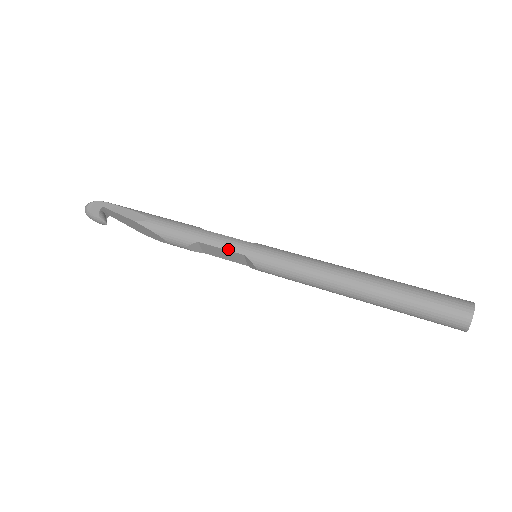
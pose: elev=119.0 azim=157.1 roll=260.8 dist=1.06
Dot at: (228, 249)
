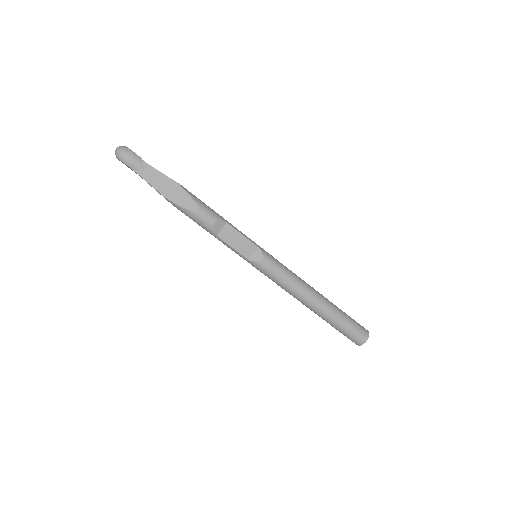
Dot at: (247, 238)
